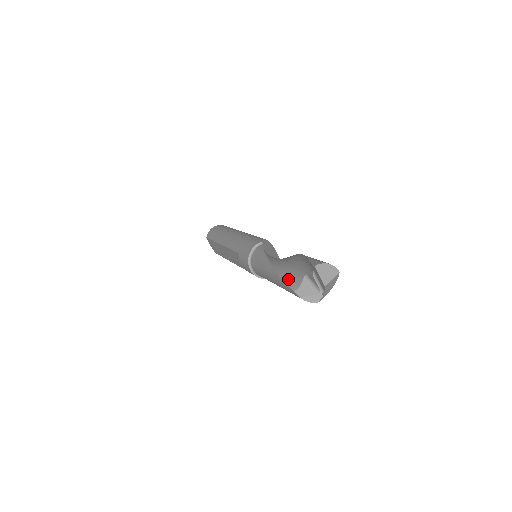
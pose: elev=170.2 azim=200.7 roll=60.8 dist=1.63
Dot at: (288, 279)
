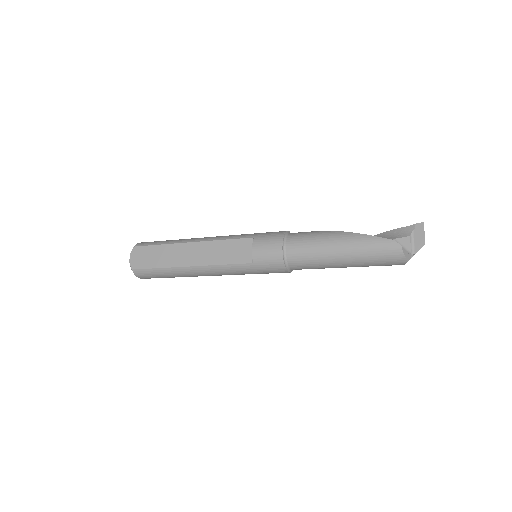
Dot at: (375, 238)
